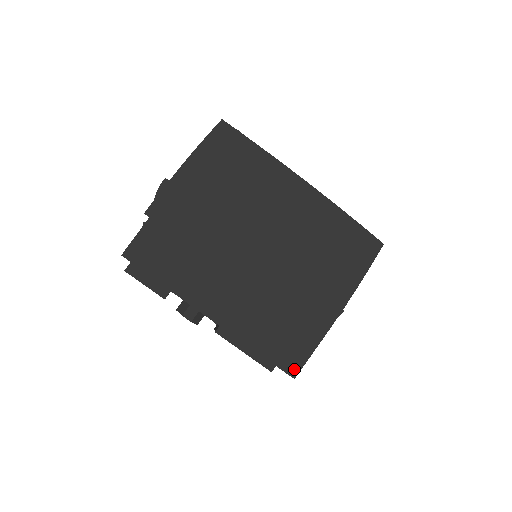
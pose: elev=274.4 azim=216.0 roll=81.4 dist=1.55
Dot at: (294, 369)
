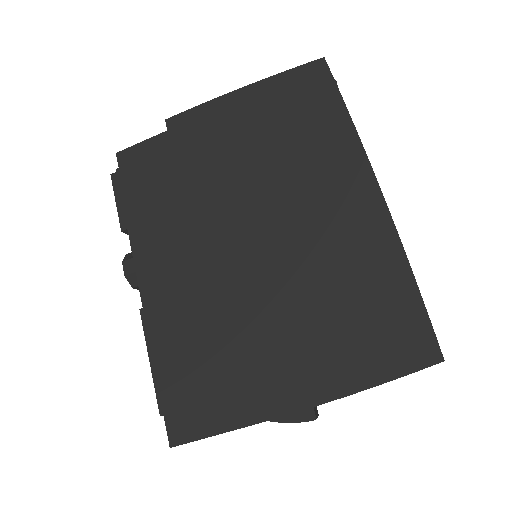
Dot at: (180, 433)
